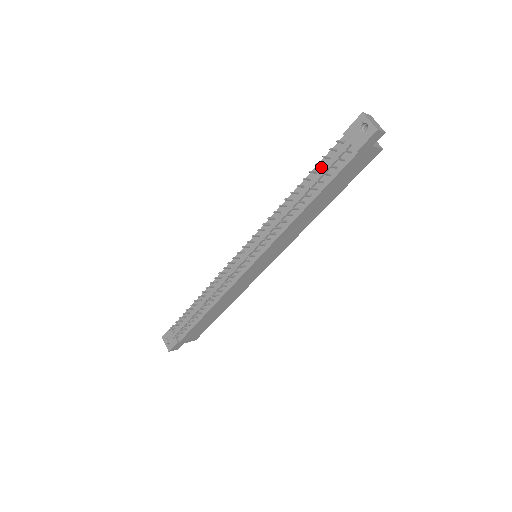
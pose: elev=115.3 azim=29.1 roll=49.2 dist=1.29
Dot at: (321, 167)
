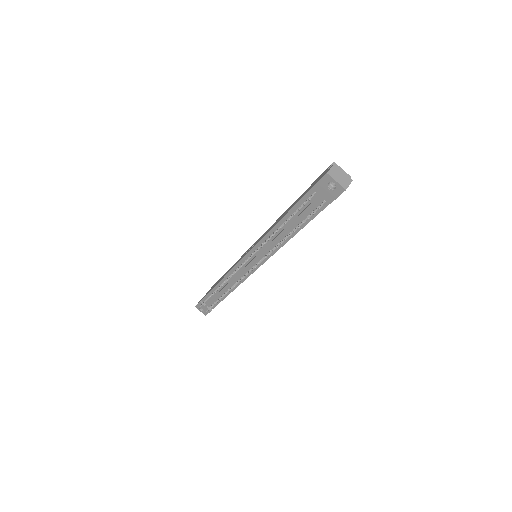
Dot at: occluded
